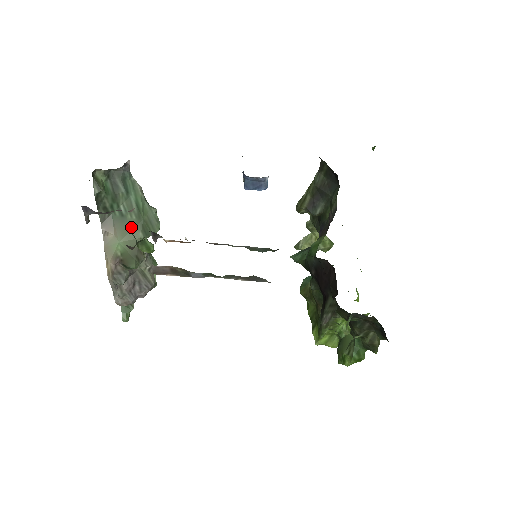
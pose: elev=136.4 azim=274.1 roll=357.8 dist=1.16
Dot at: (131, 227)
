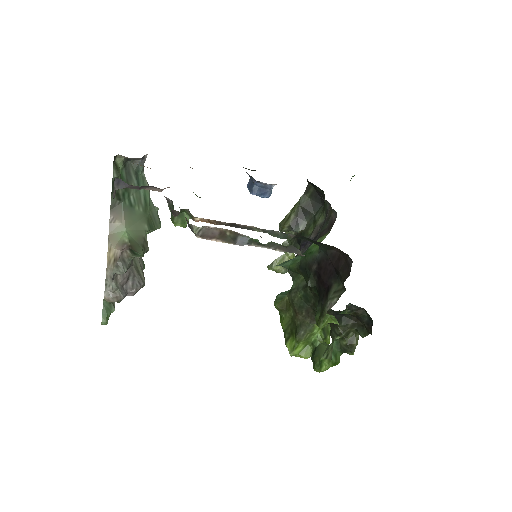
Dot at: (138, 218)
